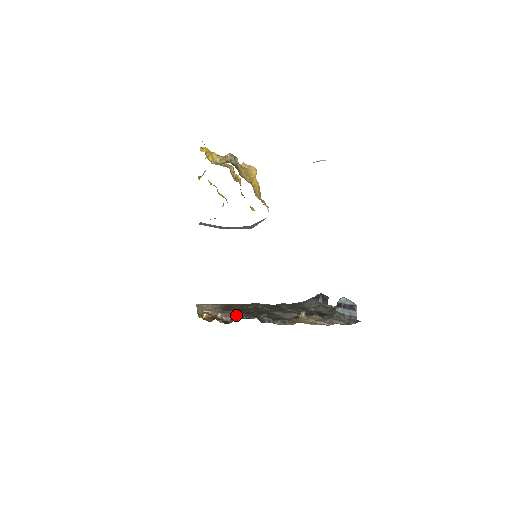
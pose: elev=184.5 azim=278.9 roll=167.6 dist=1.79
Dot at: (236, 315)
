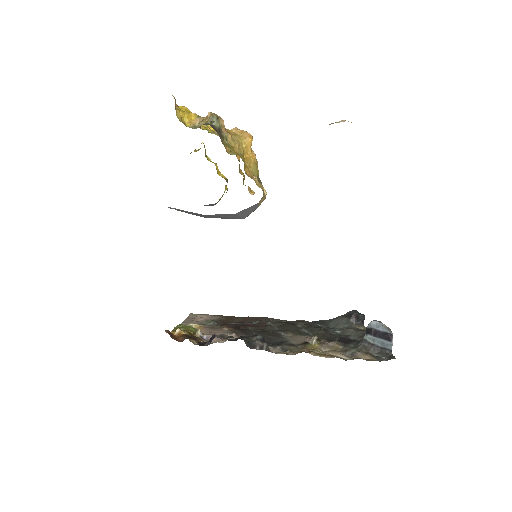
Dot at: (215, 335)
